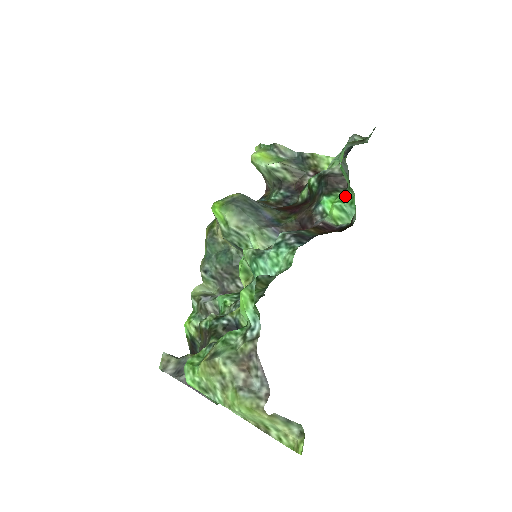
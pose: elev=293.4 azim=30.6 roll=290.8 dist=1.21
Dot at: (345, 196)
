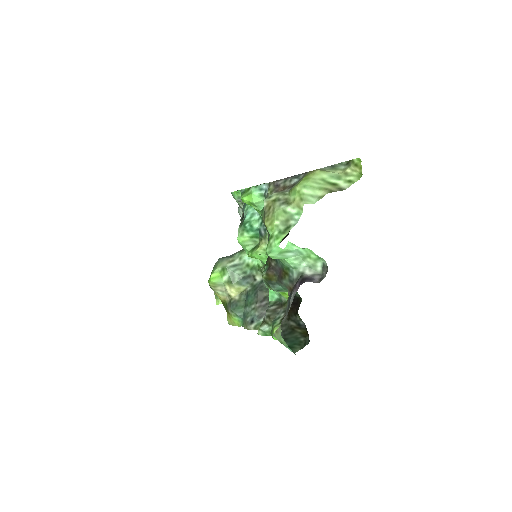
Dot at: occluded
